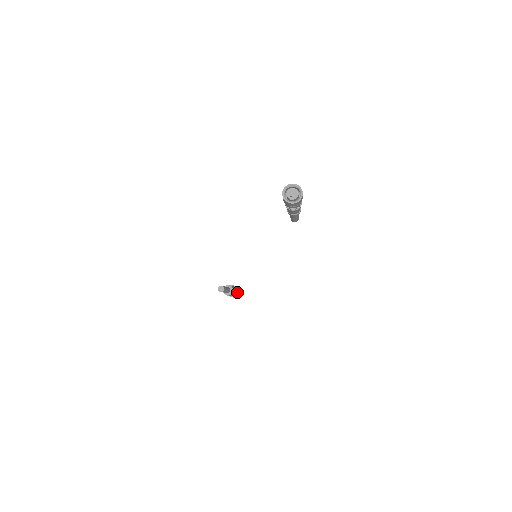
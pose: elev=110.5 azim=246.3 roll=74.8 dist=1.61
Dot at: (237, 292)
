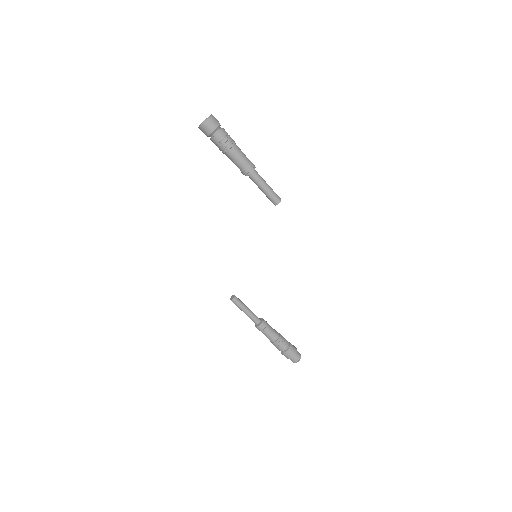
Dot at: (282, 343)
